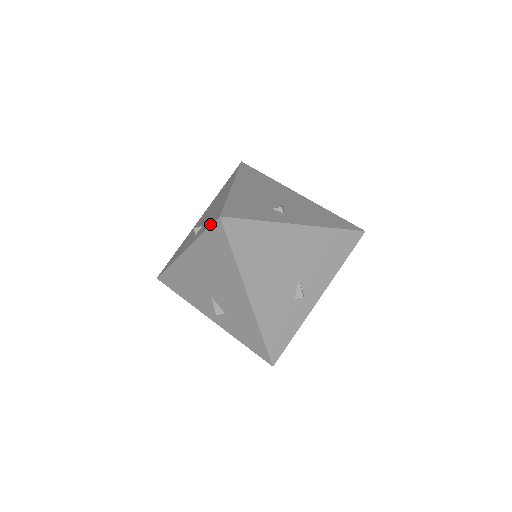
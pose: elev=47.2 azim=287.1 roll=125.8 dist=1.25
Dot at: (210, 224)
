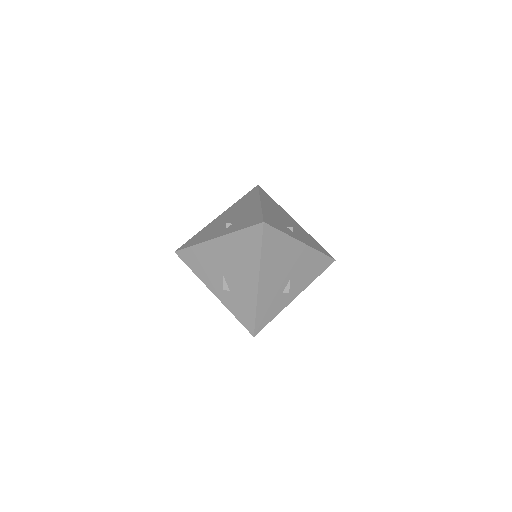
Dot at: (251, 225)
